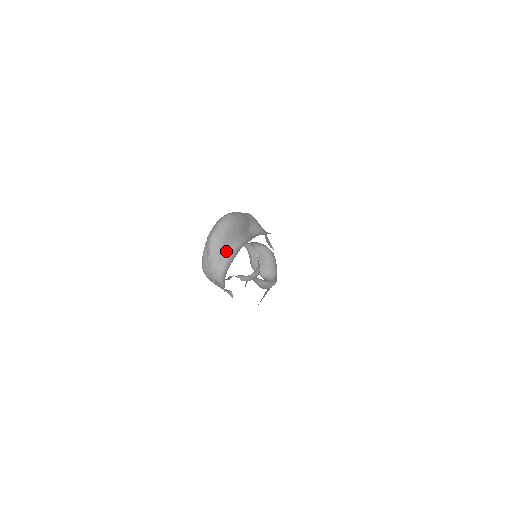
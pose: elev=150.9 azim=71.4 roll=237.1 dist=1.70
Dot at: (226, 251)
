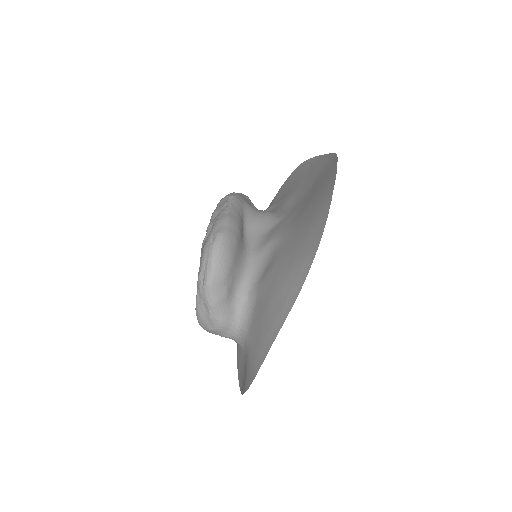
Dot at: (233, 297)
